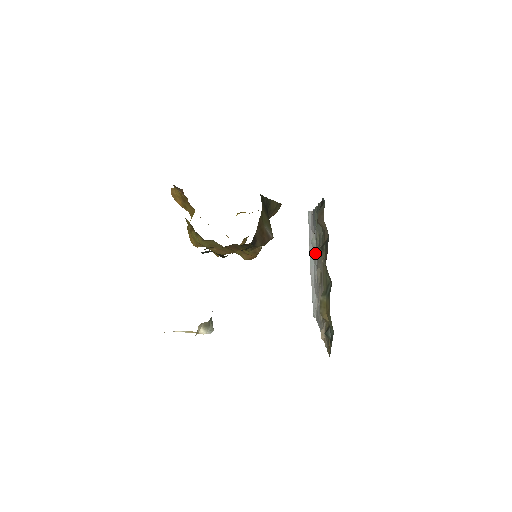
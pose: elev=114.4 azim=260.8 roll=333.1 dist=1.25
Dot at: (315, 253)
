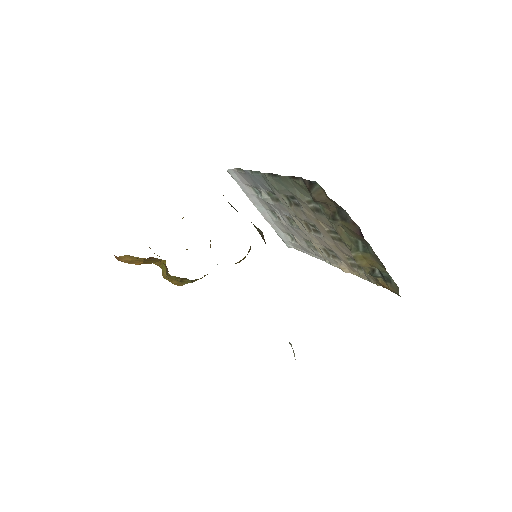
Dot at: (273, 205)
